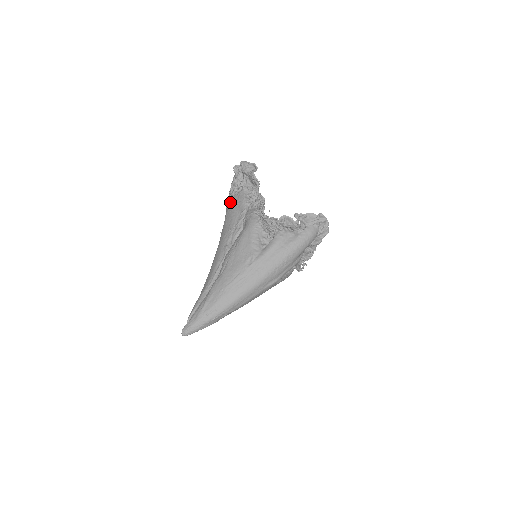
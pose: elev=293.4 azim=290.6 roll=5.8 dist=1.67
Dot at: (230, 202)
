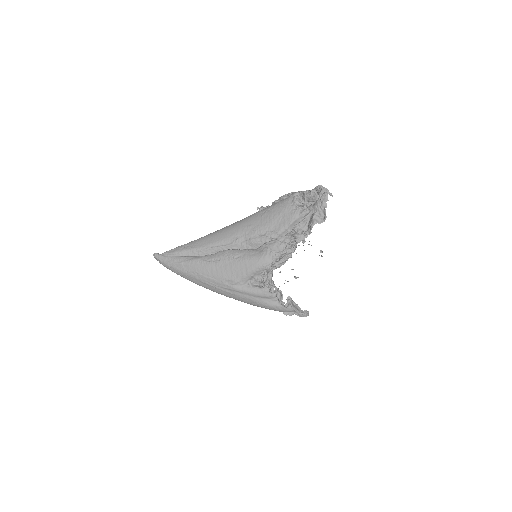
Dot at: (284, 205)
